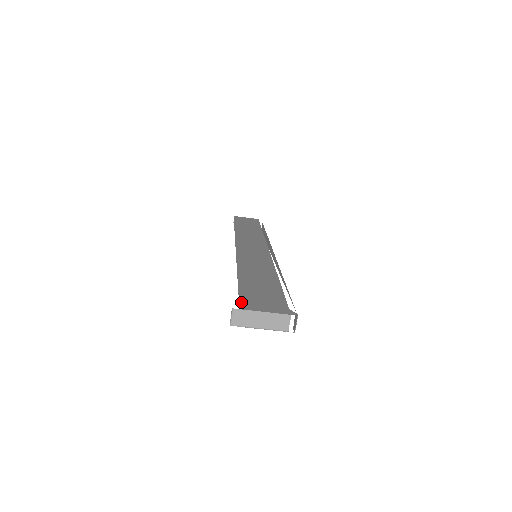
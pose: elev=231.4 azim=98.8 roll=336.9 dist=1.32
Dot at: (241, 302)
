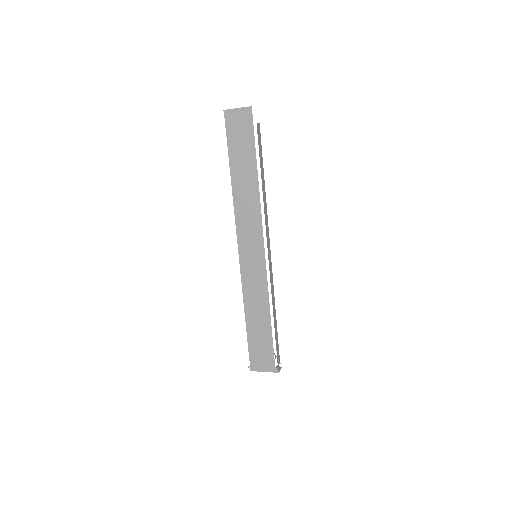
Dot at: (251, 363)
